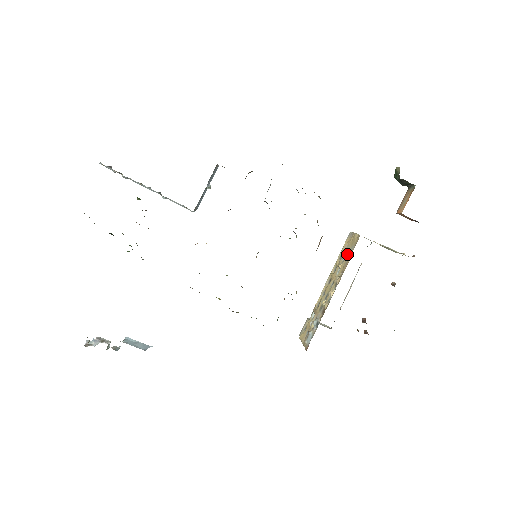
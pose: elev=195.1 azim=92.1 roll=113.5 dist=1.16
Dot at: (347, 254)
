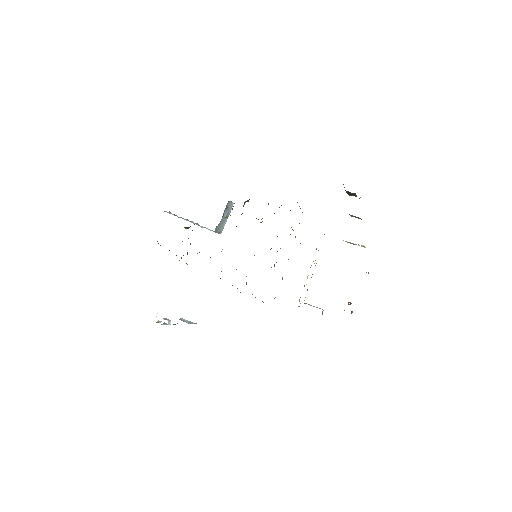
Dot at: (316, 248)
